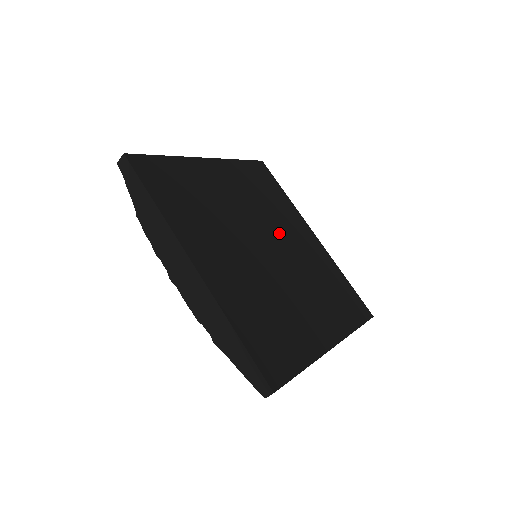
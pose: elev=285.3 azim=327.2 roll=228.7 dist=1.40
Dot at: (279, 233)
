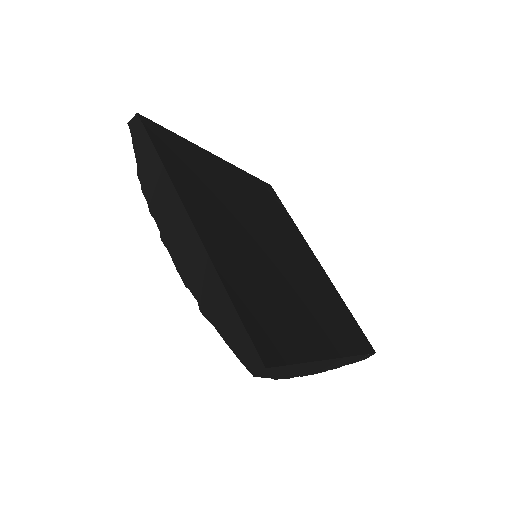
Dot at: (283, 242)
